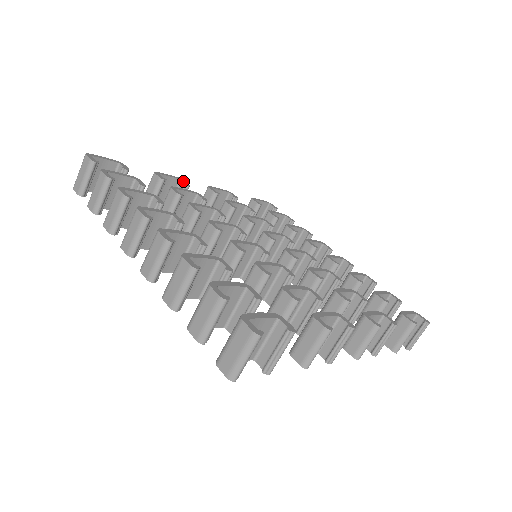
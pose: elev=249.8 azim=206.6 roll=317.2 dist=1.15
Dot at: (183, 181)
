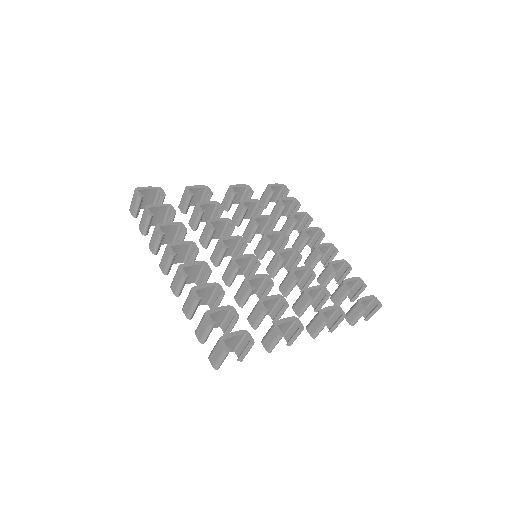
Dot at: (208, 189)
